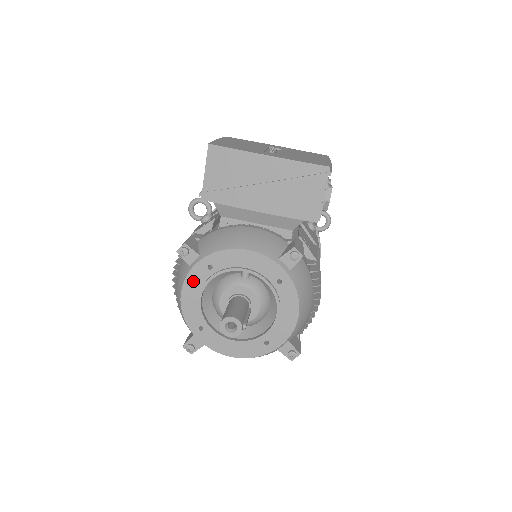
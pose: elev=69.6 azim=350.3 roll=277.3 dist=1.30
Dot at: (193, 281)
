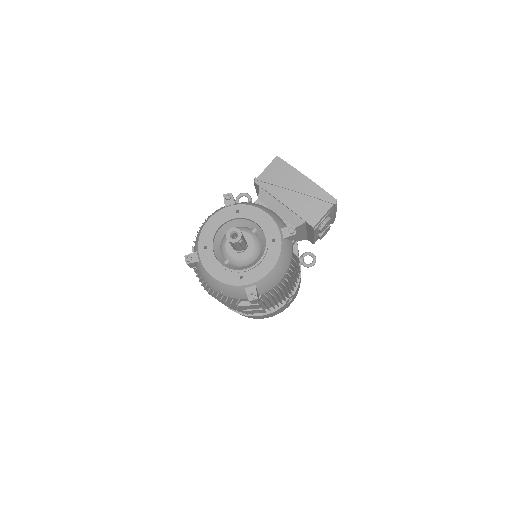
Dot at: (222, 215)
